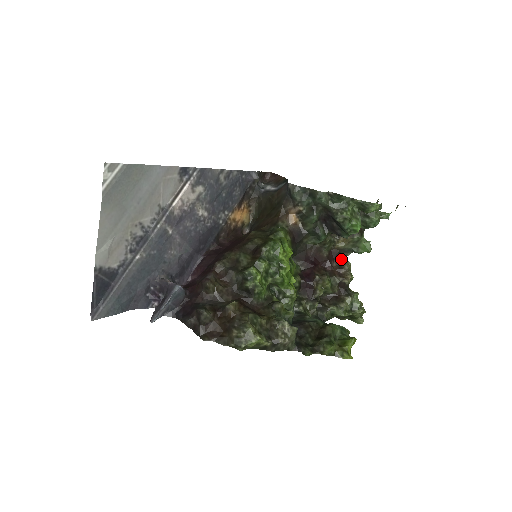
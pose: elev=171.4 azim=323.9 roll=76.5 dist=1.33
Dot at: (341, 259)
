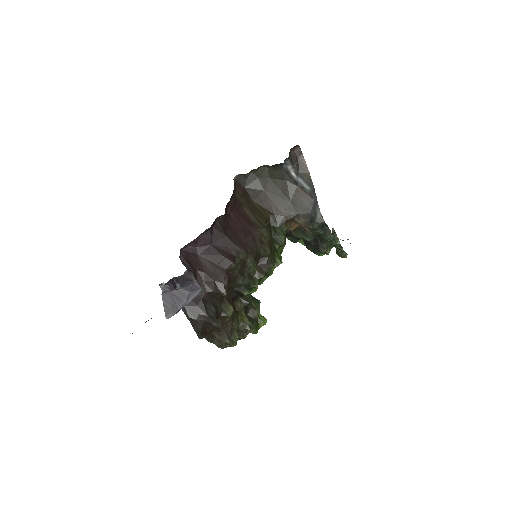
Dot at: occluded
